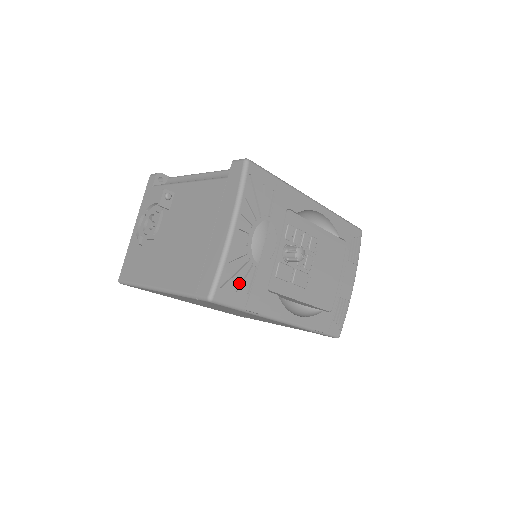
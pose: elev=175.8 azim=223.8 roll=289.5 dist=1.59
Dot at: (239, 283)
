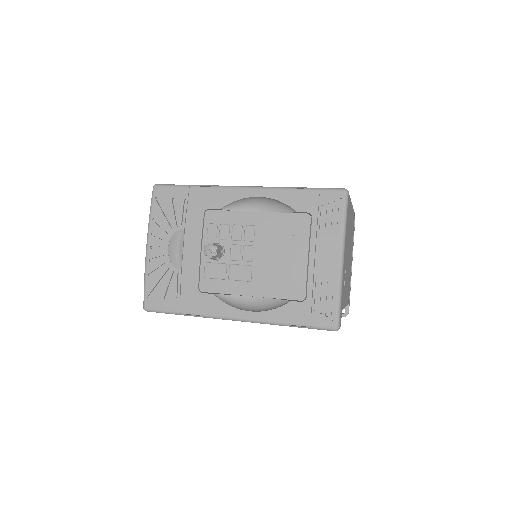
Dot at: (166, 291)
